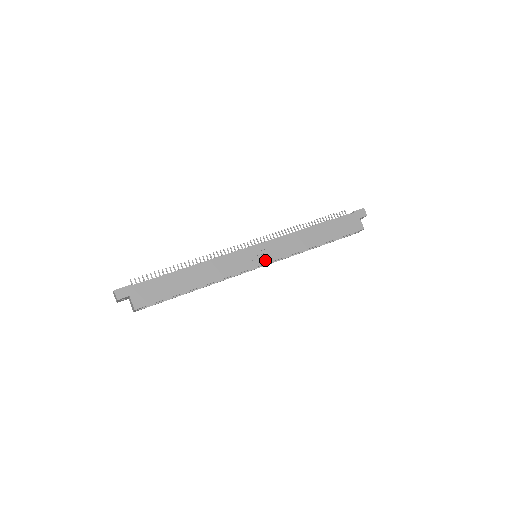
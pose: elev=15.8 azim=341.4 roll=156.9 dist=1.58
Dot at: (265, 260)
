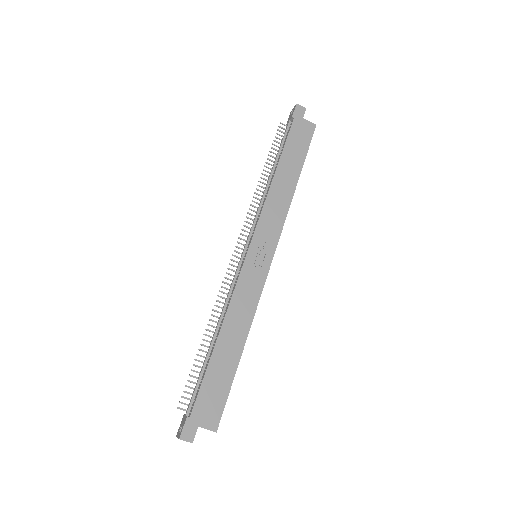
Dot at: (270, 253)
